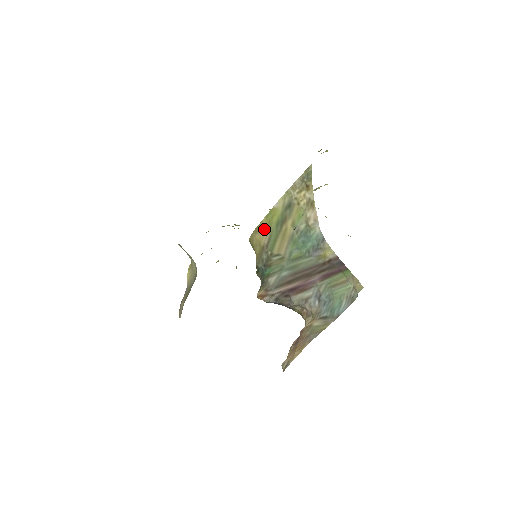
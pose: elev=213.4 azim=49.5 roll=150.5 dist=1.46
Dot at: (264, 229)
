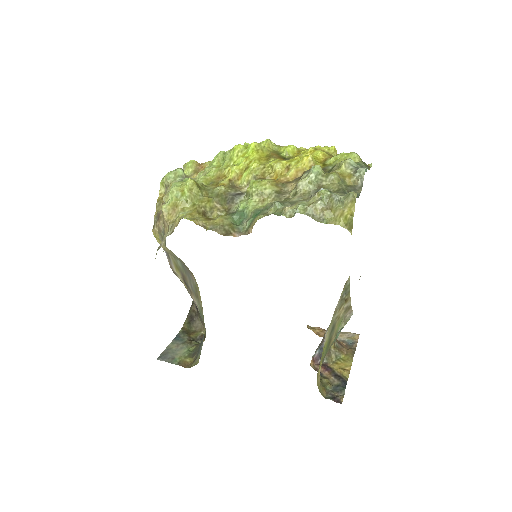
Dot at: occluded
